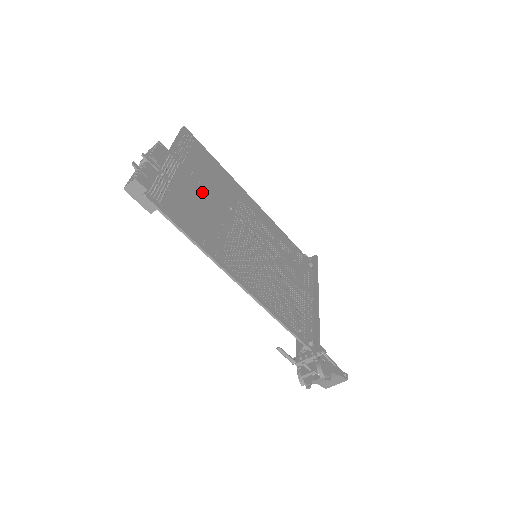
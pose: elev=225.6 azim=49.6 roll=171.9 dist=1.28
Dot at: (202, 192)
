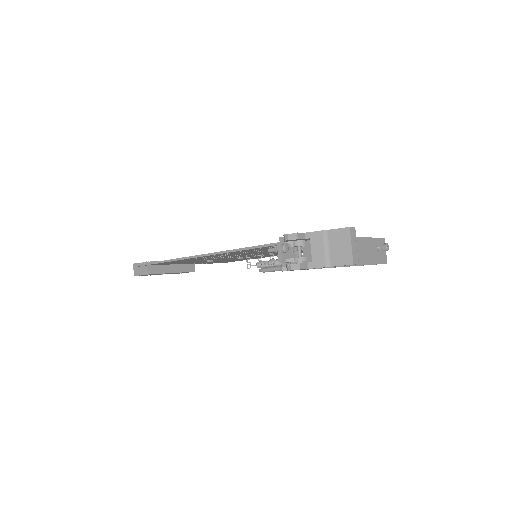
Dot at: occluded
